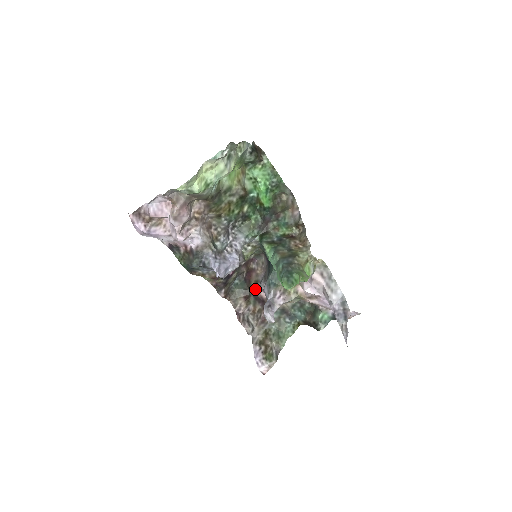
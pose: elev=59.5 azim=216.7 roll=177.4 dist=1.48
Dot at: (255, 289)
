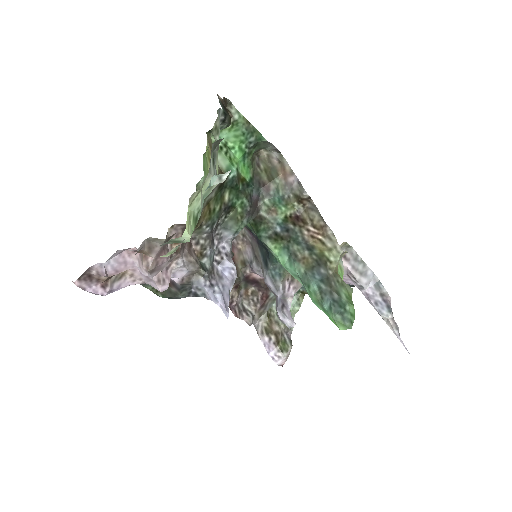
Dot at: (245, 273)
